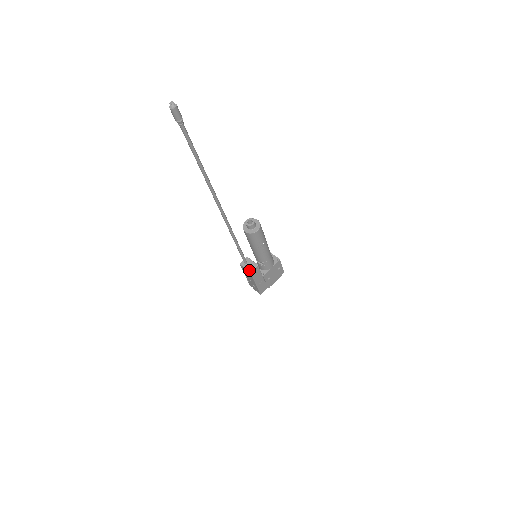
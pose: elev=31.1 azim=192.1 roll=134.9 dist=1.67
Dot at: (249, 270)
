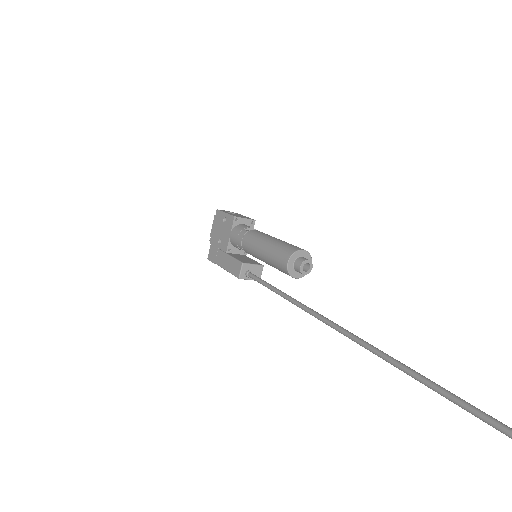
Dot at: occluded
